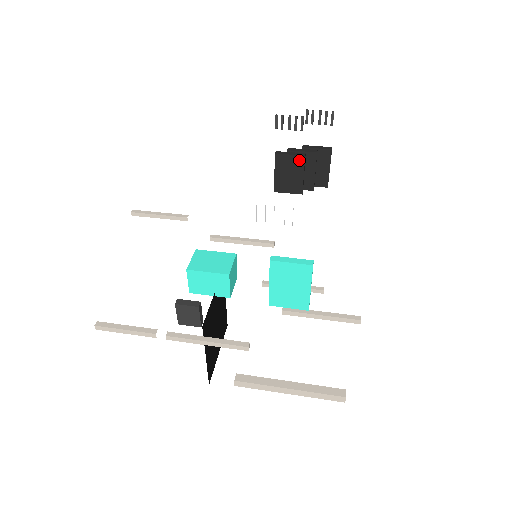
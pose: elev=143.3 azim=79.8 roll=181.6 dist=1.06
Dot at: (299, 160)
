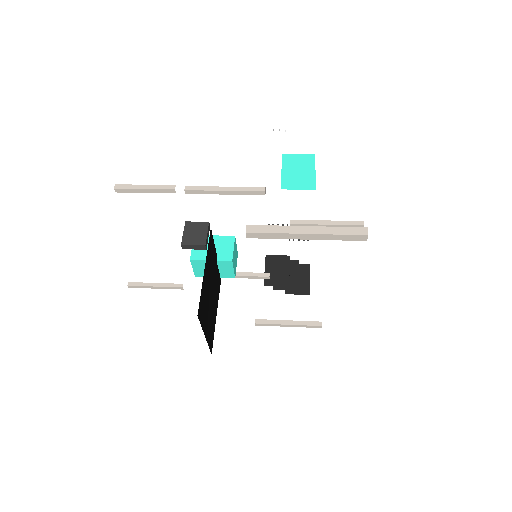
Dot at: (285, 259)
